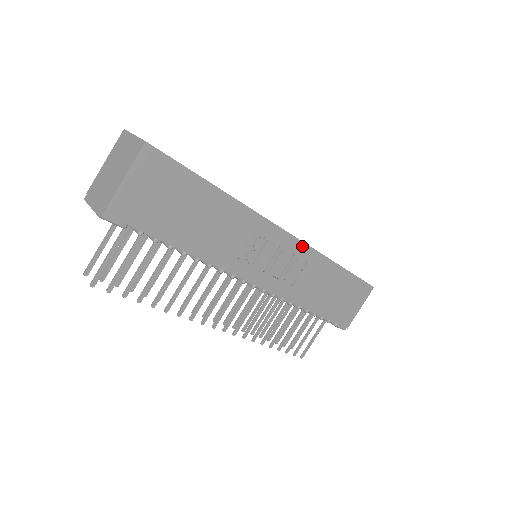
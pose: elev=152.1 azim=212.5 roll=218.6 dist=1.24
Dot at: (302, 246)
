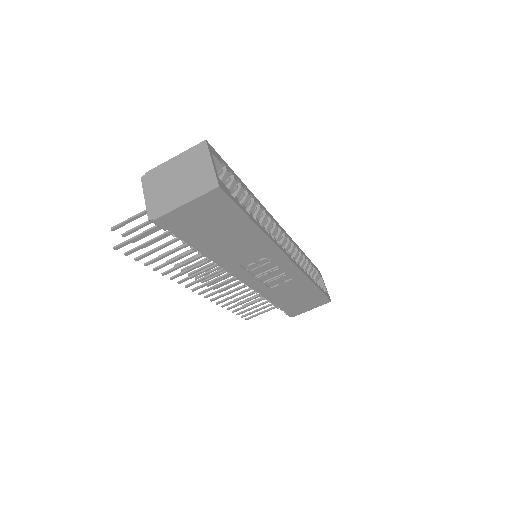
Dot at: (296, 270)
